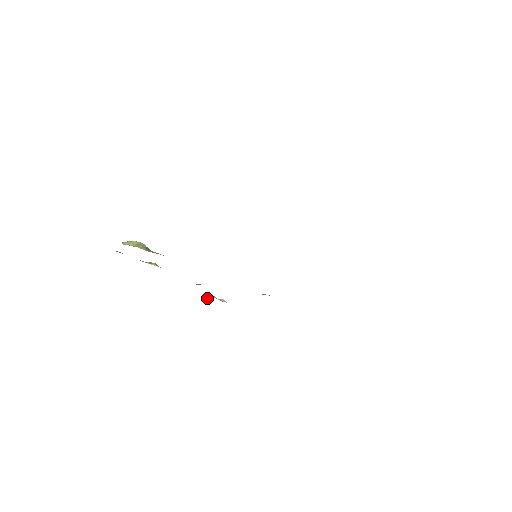
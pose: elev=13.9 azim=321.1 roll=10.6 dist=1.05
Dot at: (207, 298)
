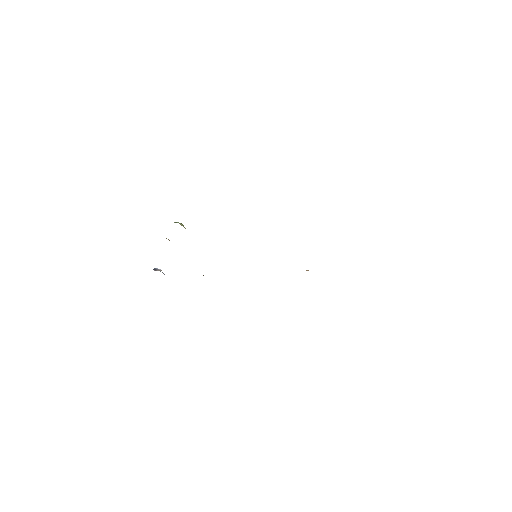
Dot at: (154, 269)
